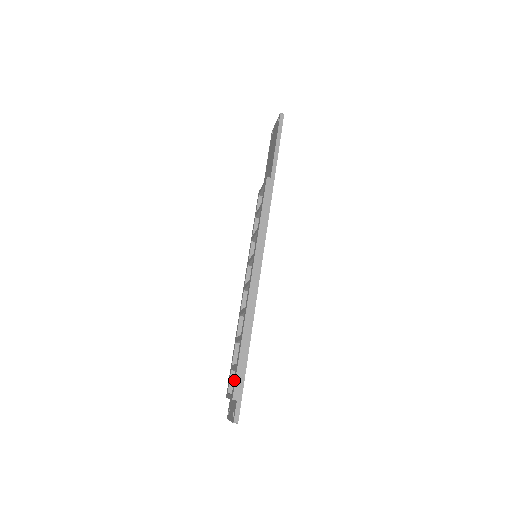
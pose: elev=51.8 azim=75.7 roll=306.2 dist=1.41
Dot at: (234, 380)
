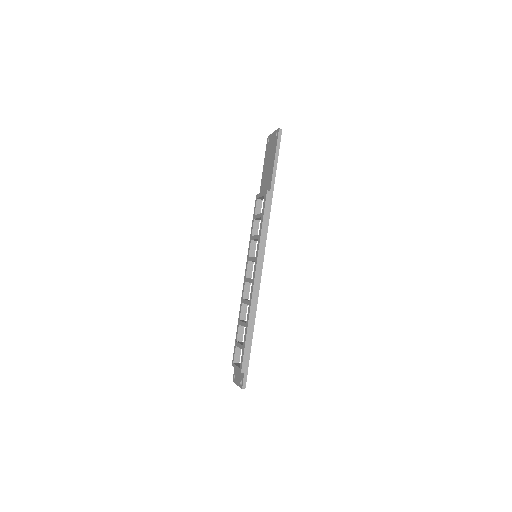
Dot at: (242, 358)
